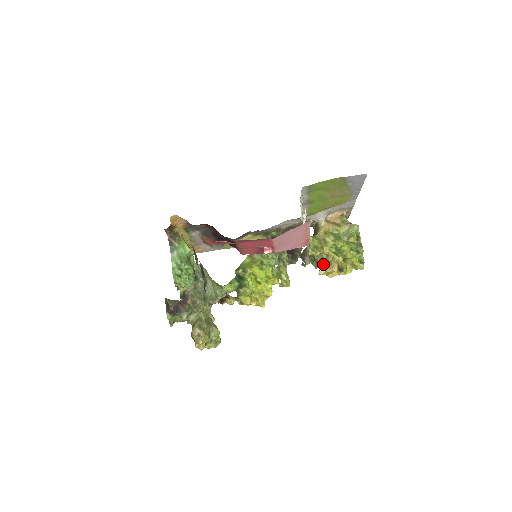
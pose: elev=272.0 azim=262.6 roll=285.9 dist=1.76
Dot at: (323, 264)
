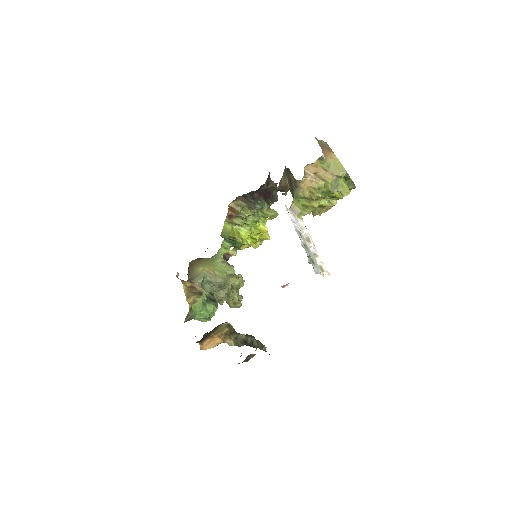
Dot at: occluded
